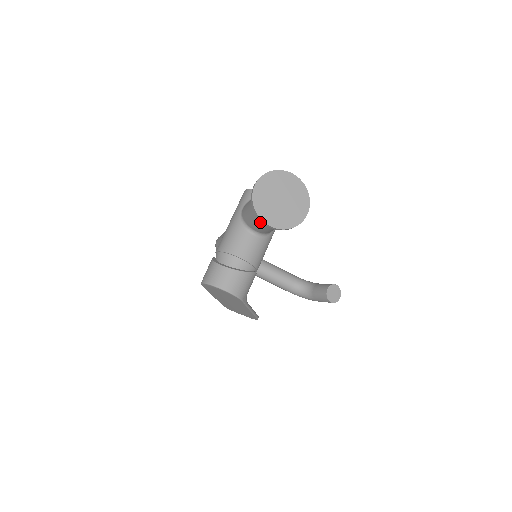
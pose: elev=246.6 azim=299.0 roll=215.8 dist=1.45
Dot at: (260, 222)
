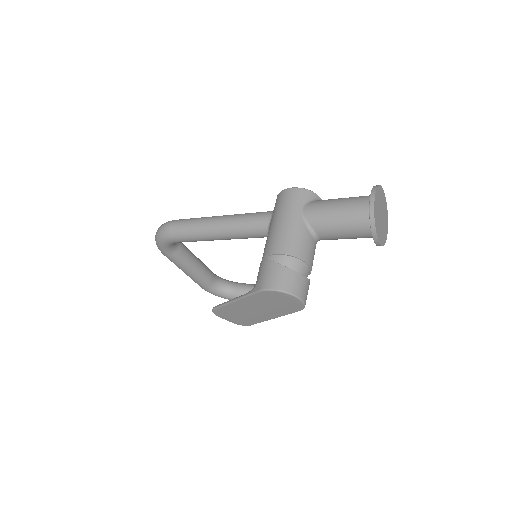
Dot at: (347, 232)
